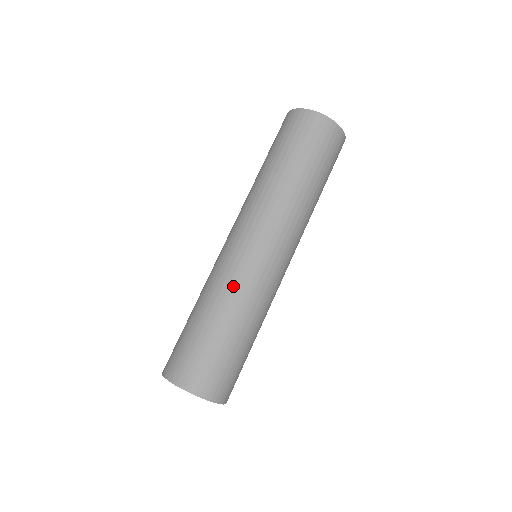
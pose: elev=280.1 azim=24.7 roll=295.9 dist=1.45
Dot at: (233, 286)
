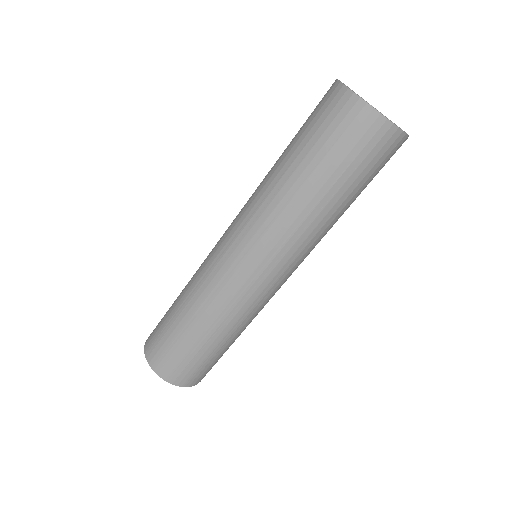
Dot at: (240, 315)
